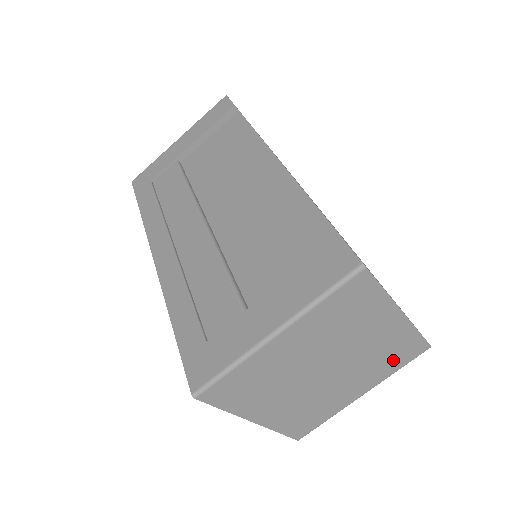
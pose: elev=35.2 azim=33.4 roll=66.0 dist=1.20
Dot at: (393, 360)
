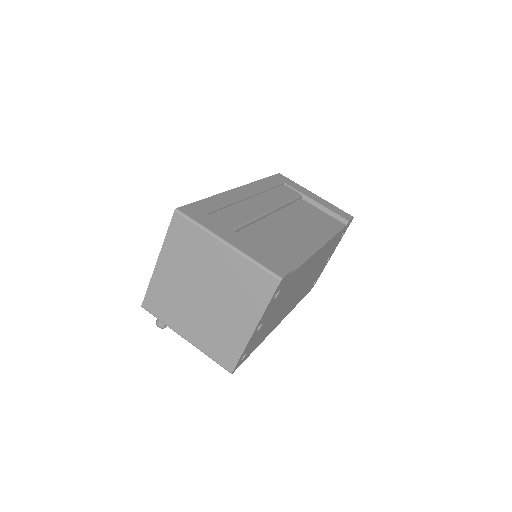
Dot at: (217, 346)
